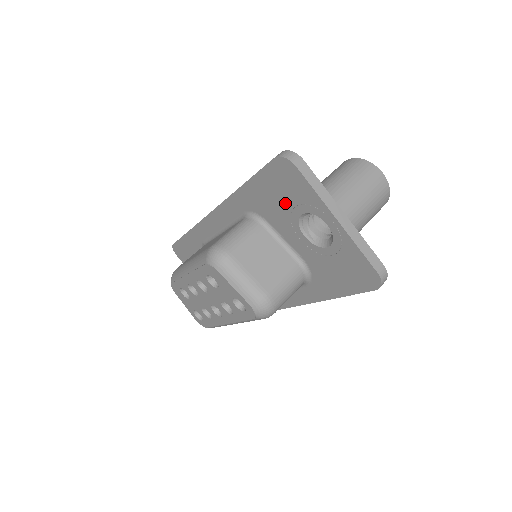
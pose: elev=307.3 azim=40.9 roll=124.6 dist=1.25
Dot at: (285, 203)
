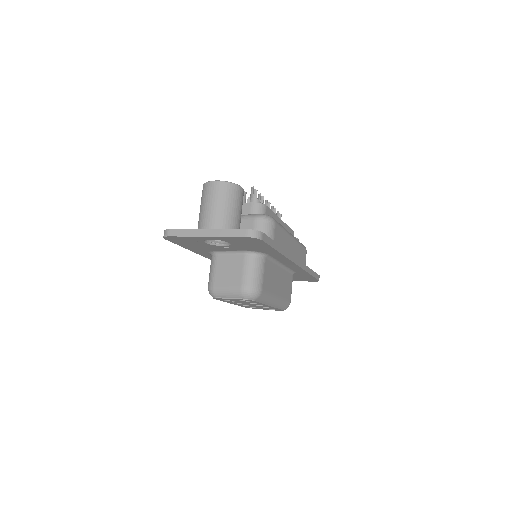
Dot at: (198, 244)
